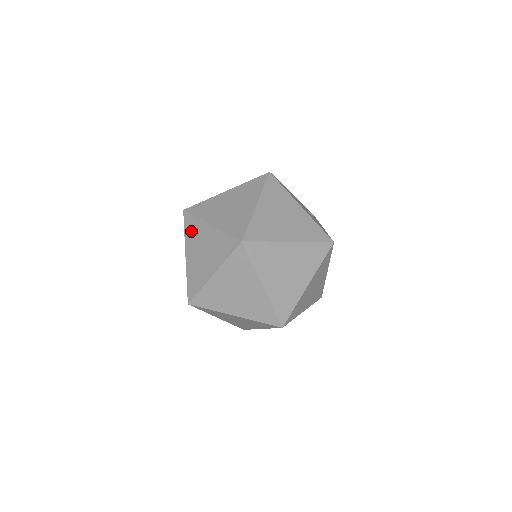
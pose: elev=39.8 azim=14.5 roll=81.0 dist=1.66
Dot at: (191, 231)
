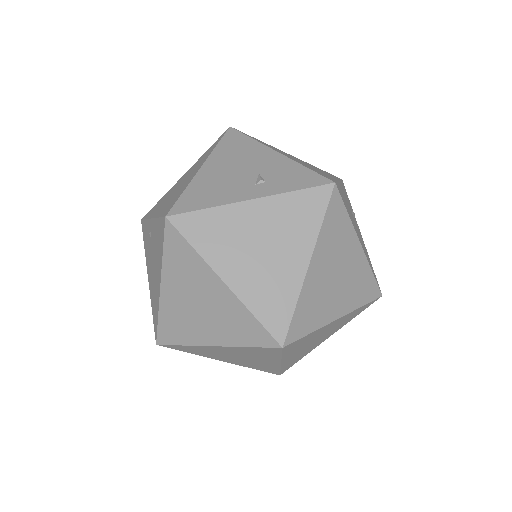
Dot at: (179, 262)
